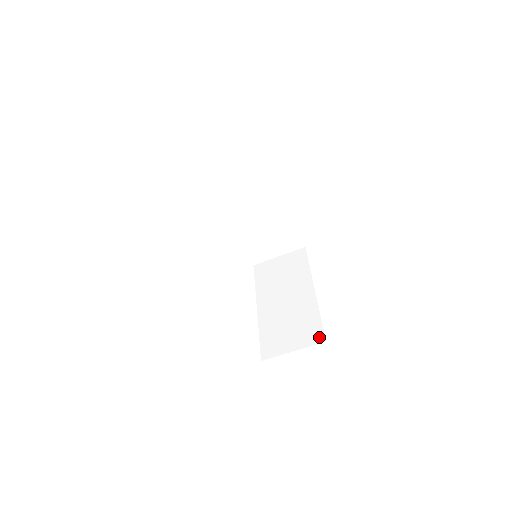
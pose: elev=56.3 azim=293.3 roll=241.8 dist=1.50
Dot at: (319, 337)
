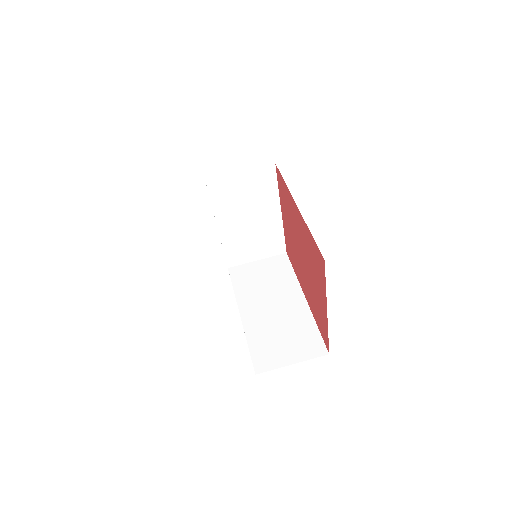
Dot at: (320, 349)
